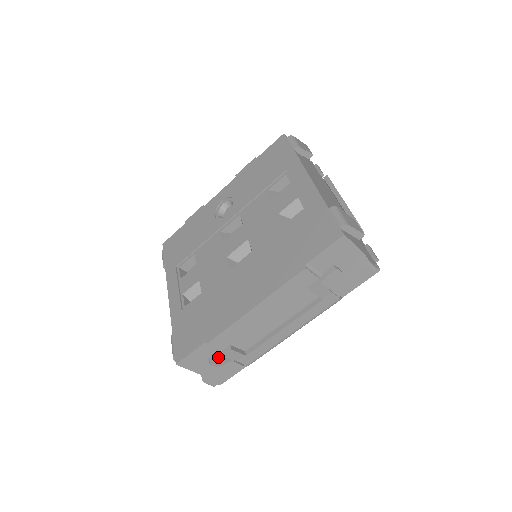
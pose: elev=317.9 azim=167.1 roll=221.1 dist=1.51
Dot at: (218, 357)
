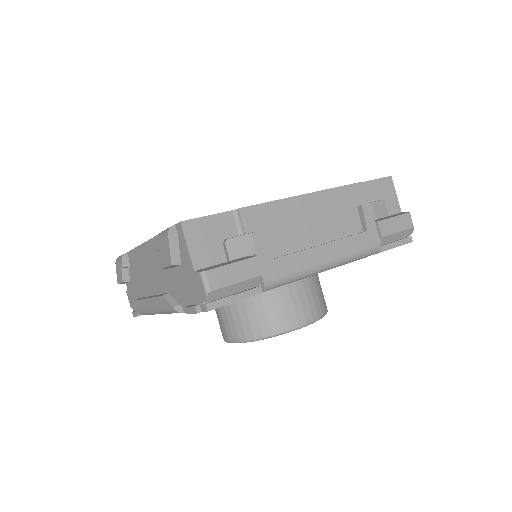
Dot at: occluded
